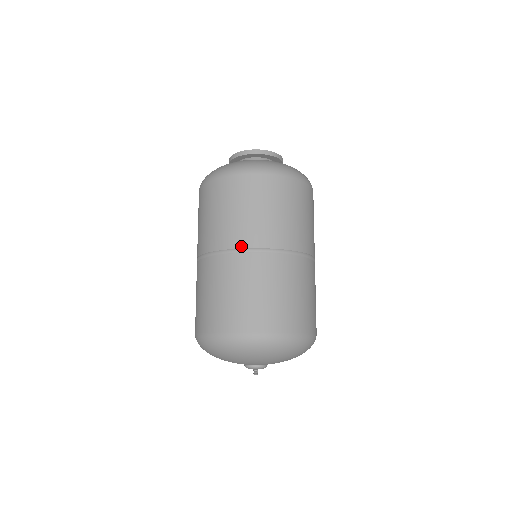
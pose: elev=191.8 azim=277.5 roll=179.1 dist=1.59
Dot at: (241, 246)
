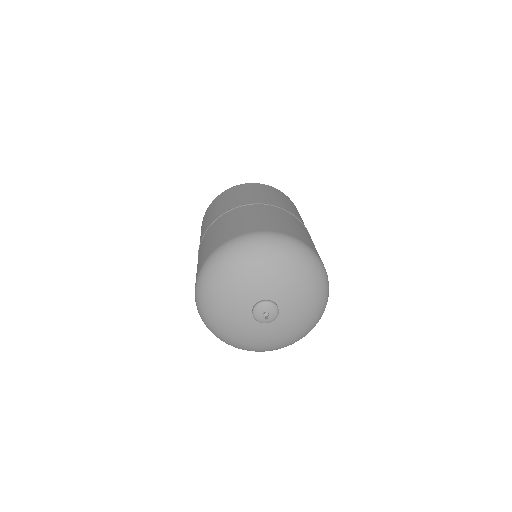
Dot at: (252, 202)
